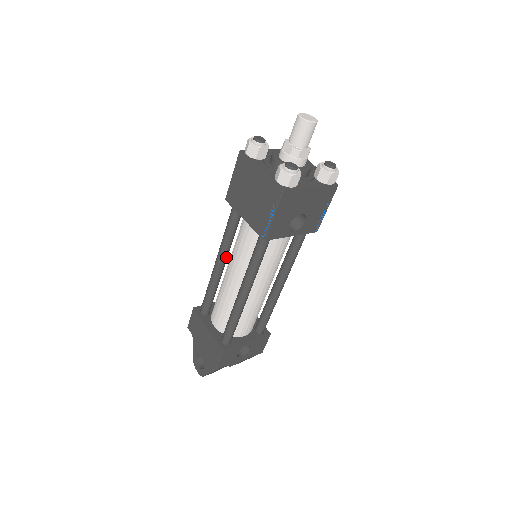
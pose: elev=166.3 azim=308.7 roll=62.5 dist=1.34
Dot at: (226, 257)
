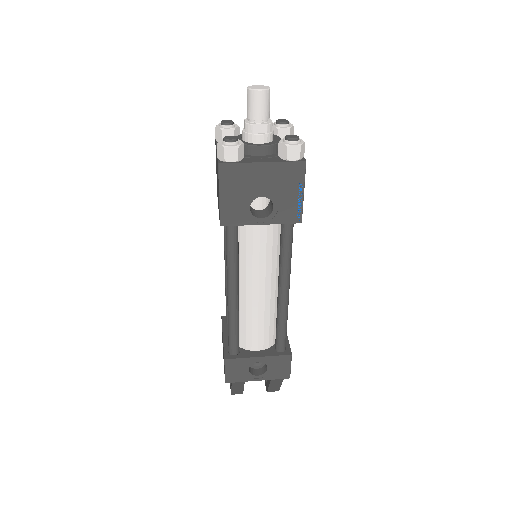
Dot at: occluded
